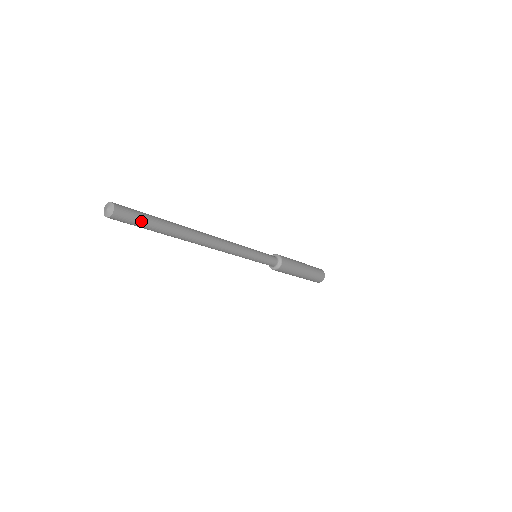
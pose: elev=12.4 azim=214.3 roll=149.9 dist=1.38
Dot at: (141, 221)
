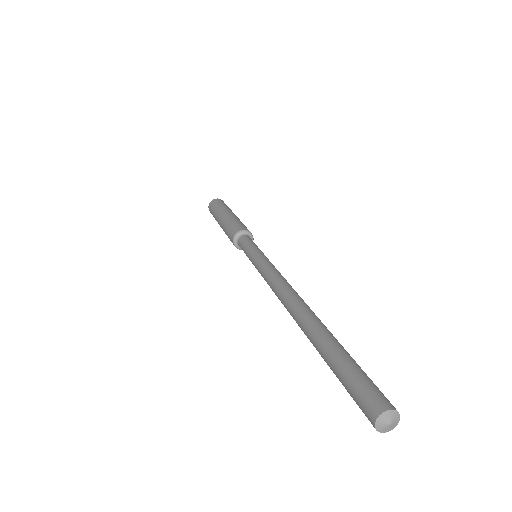
Dot at: occluded
